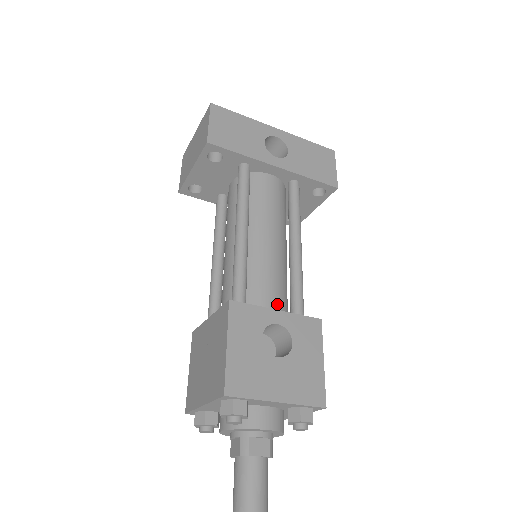
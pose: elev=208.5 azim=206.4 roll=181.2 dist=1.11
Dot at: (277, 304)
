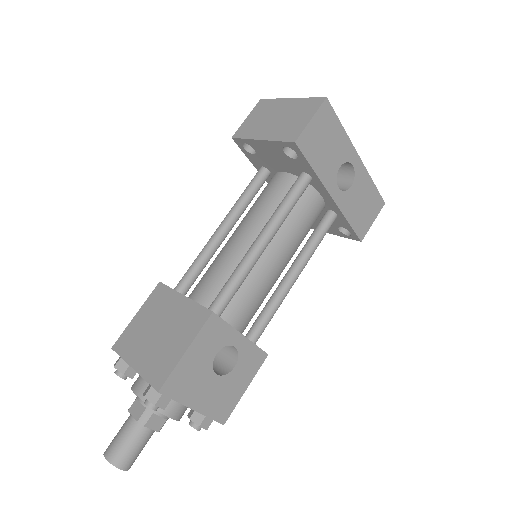
Dot at: (245, 321)
